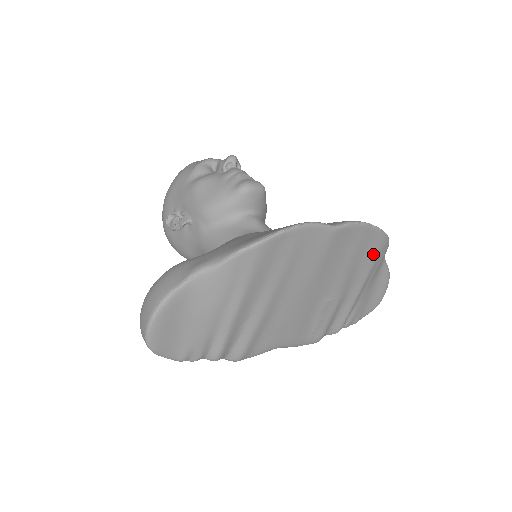
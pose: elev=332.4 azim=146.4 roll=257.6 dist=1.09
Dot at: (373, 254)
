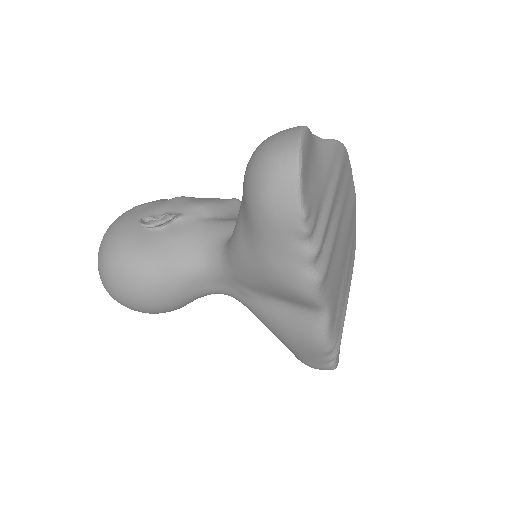
Dot at: (352, 264)
